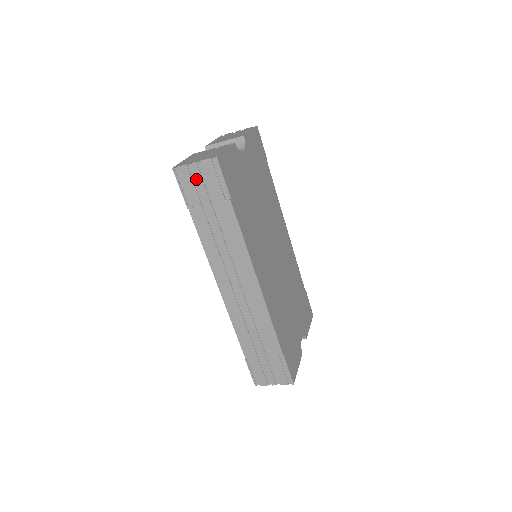
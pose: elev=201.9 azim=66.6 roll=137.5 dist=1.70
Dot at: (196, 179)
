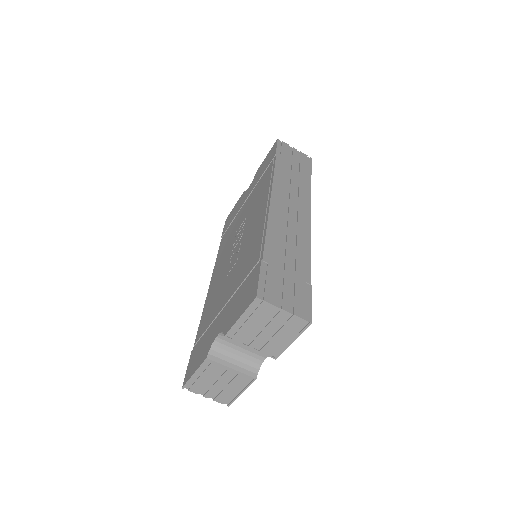
Dot at: (291, 153)
